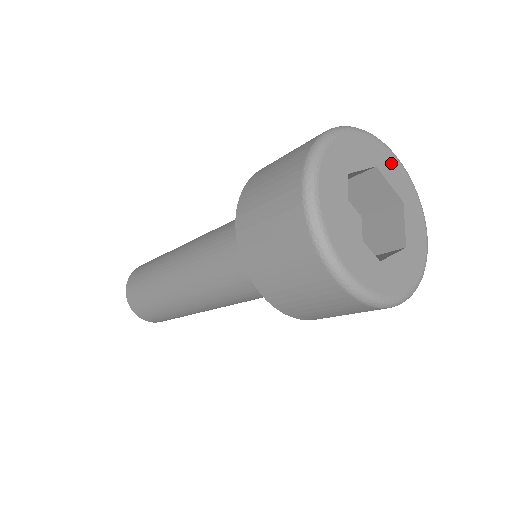
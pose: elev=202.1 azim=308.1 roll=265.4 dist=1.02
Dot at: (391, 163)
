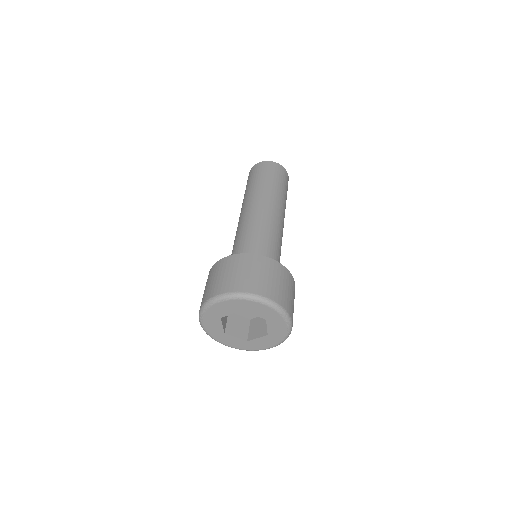
Dot at: (255, 306)
